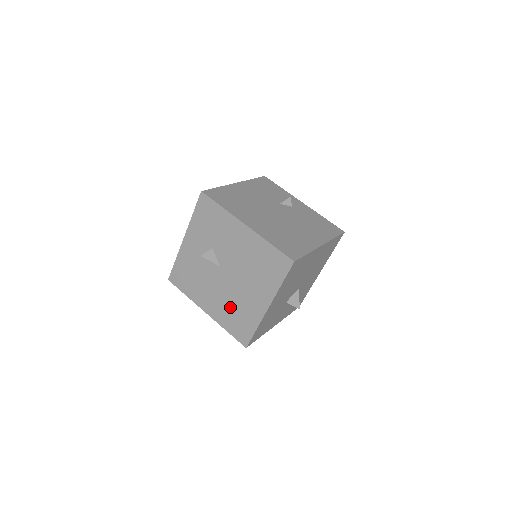
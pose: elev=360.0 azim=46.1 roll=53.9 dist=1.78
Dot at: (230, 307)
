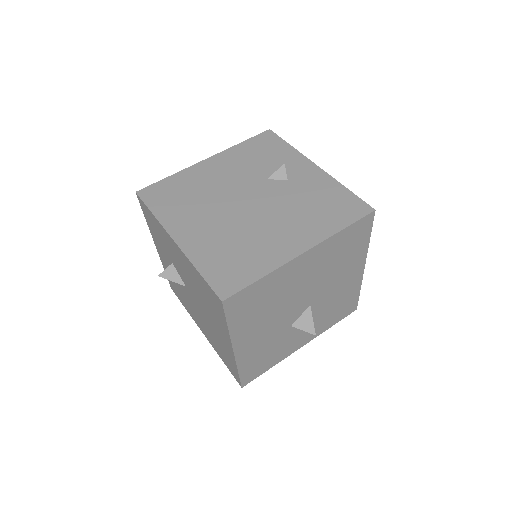
Dot at: (212, 336)
